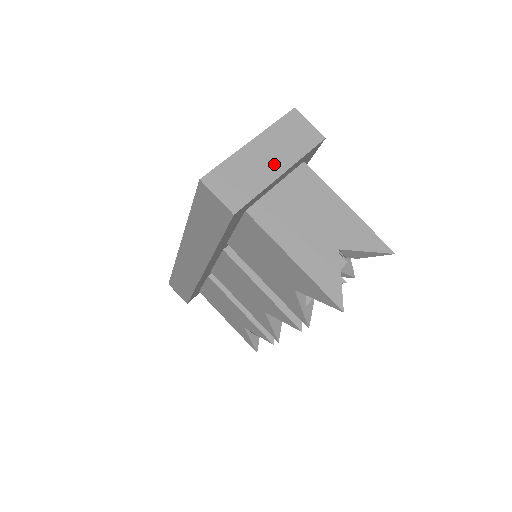
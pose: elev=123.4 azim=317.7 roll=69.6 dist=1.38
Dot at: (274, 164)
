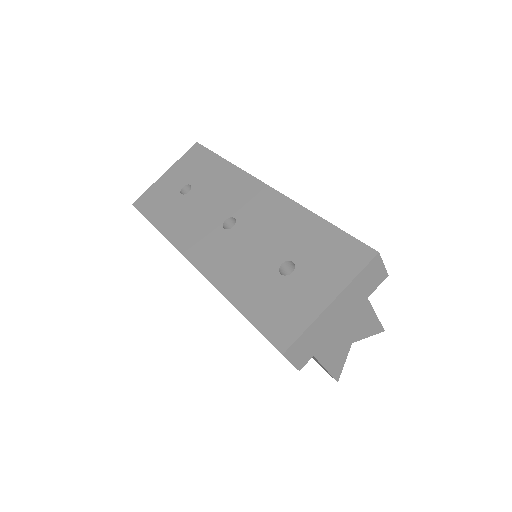
Dot at: (342, 317)
